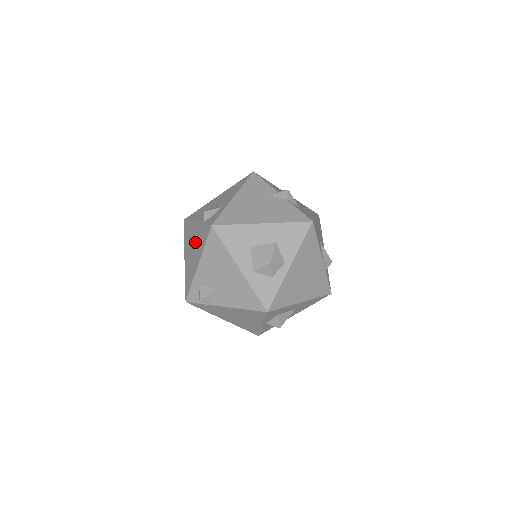
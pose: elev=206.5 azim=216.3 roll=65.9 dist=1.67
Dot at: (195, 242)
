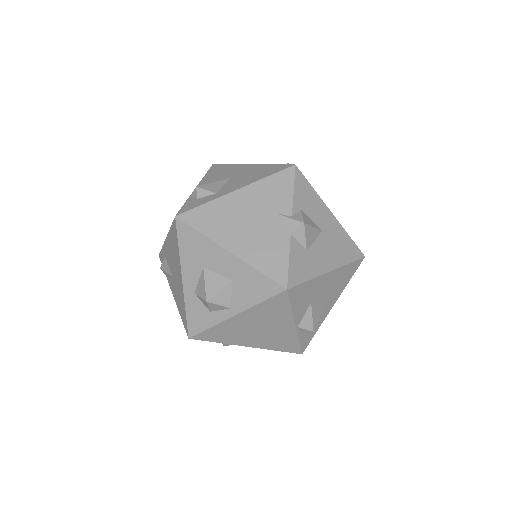
Dot at: occluded
